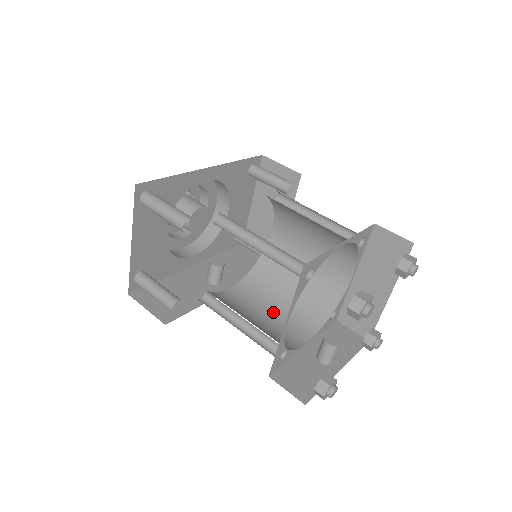
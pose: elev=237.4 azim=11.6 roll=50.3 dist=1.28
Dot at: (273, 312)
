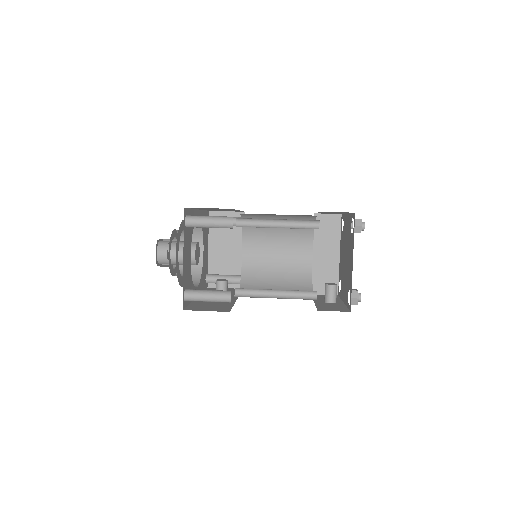
Dot at: occluded
